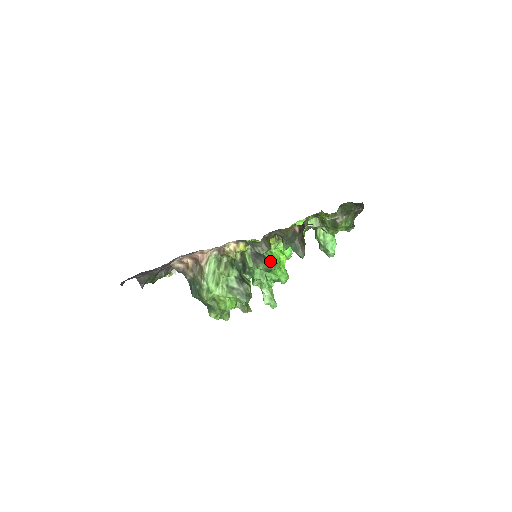
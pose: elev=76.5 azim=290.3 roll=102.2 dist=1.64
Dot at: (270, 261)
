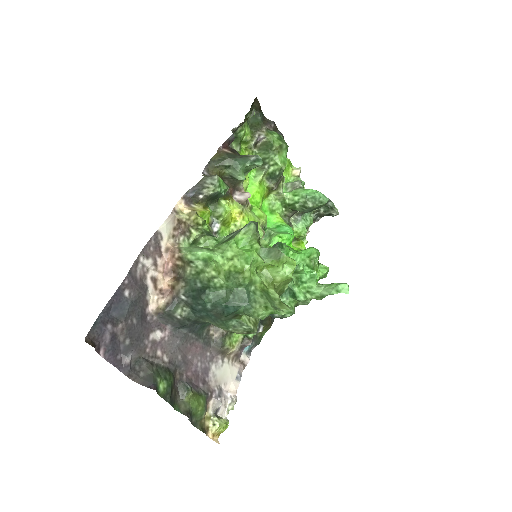
Dot at: occluded
